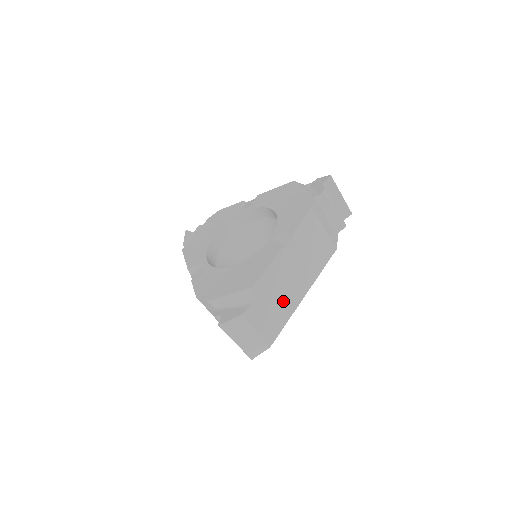
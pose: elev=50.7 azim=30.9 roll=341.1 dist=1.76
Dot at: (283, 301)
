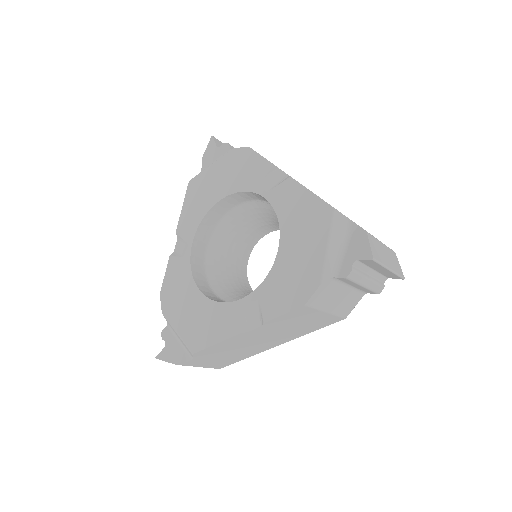
Dot at: (241, 352)
